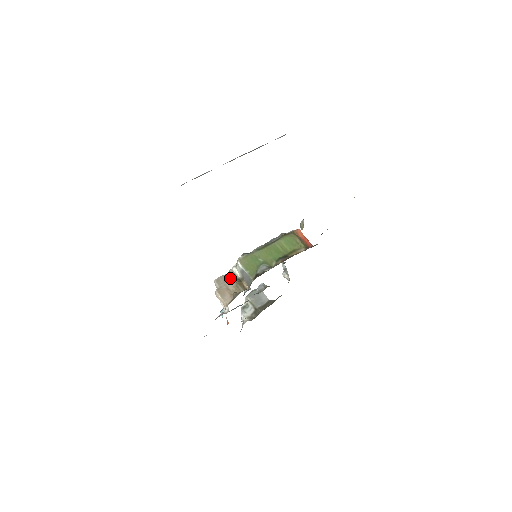
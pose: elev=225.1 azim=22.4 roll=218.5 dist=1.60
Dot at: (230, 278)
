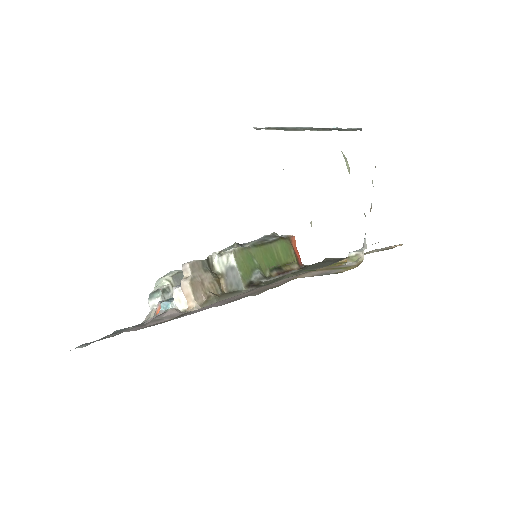
Dot at: (207, 267)
